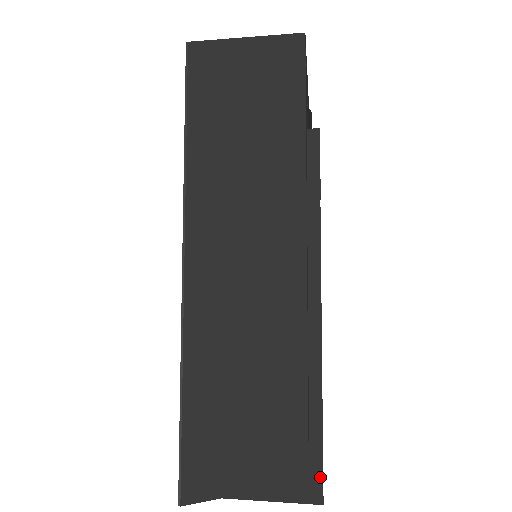
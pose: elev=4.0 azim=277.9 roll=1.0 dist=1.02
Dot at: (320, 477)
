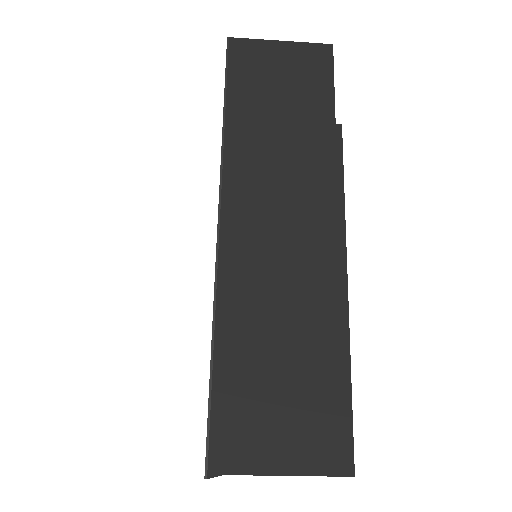
Dot at: (351, 446)
